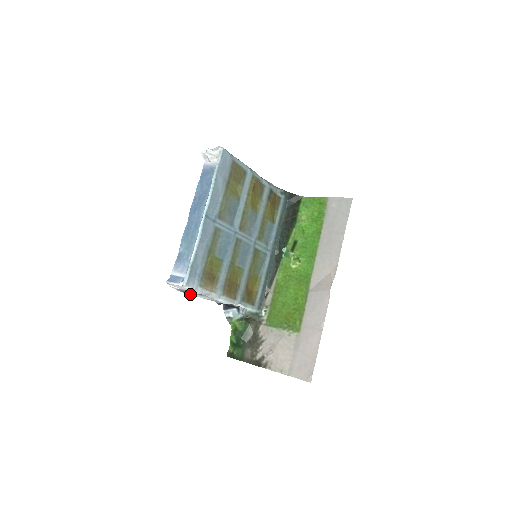
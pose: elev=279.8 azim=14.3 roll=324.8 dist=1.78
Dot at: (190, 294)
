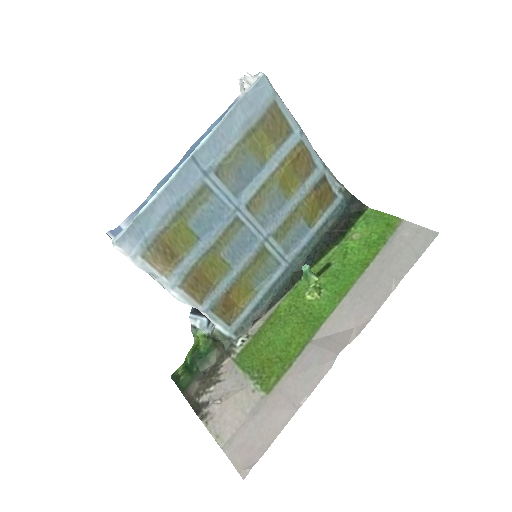
Dot at: occluded
